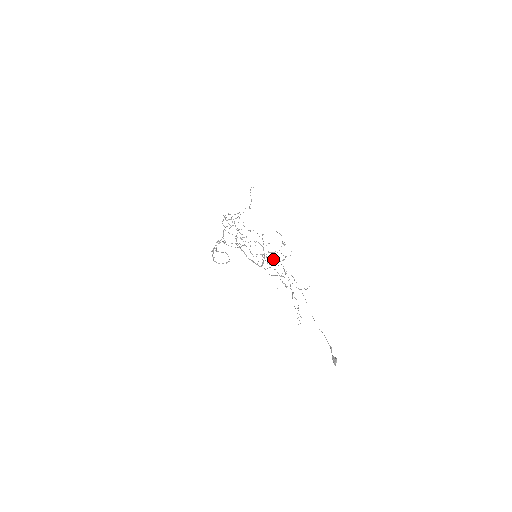
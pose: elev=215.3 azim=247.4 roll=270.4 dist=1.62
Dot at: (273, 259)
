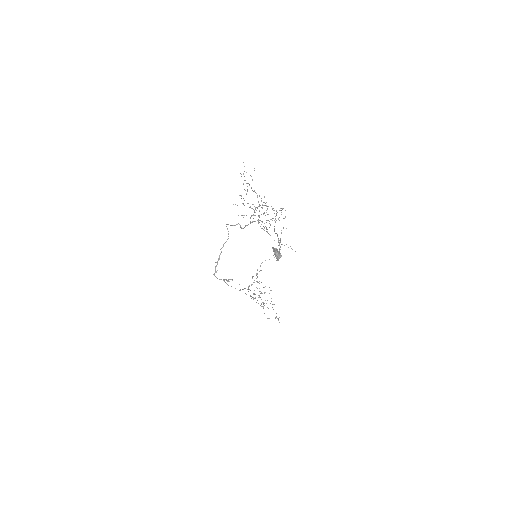
Dot at: occluded
